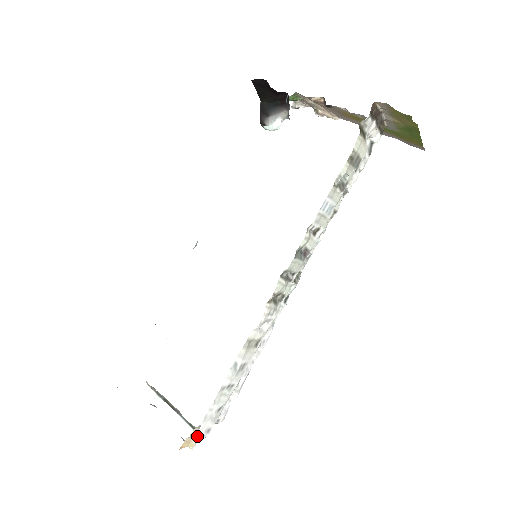
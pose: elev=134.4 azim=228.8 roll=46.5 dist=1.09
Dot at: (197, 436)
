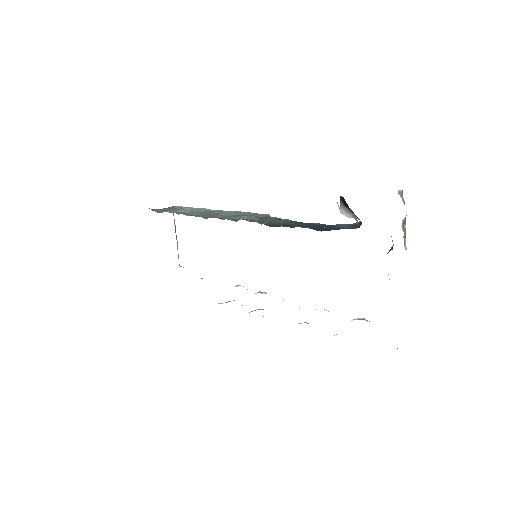
Dot at: occluded
